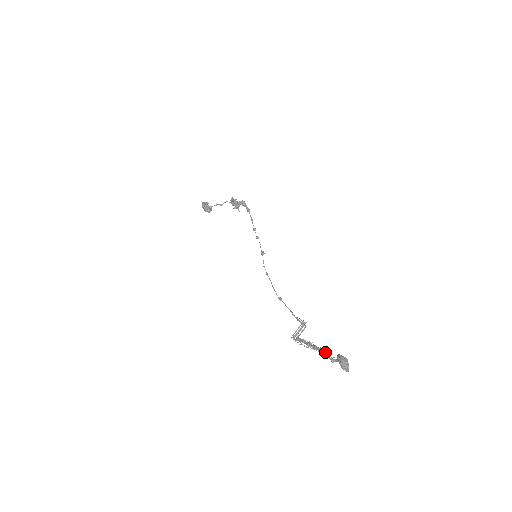
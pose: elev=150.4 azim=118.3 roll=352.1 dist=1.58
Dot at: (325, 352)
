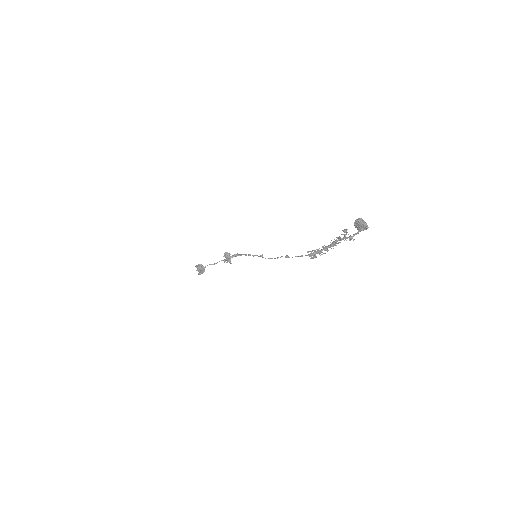
Dot at: occluded
